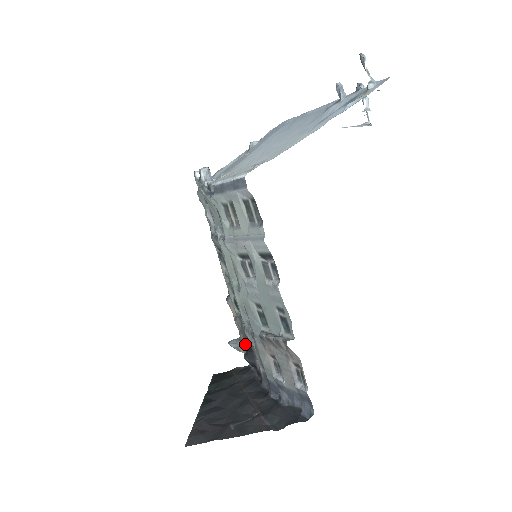
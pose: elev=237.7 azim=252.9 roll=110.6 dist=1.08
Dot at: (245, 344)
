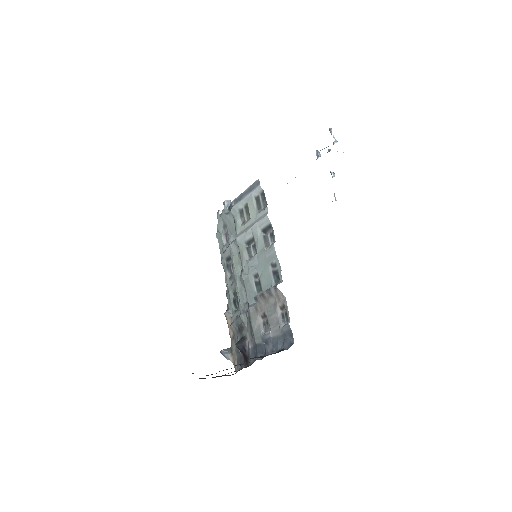
Dot at: (235, 349)
